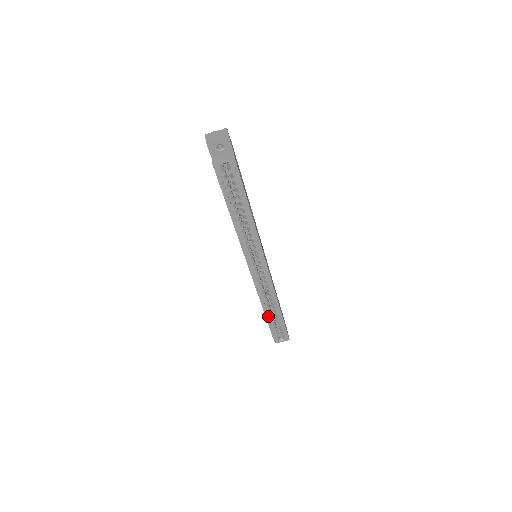
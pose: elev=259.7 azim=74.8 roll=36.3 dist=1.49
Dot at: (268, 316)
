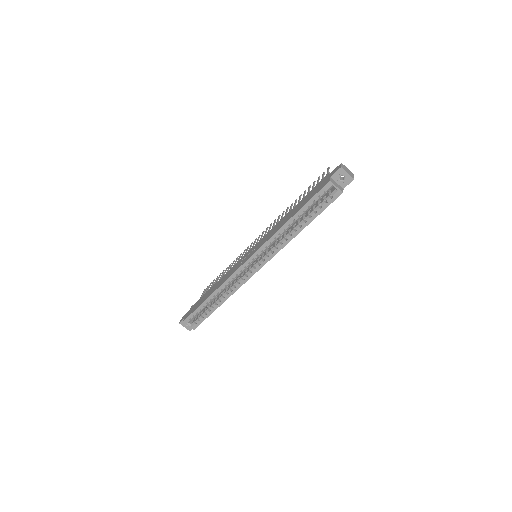
Dot at: (210, 299)
